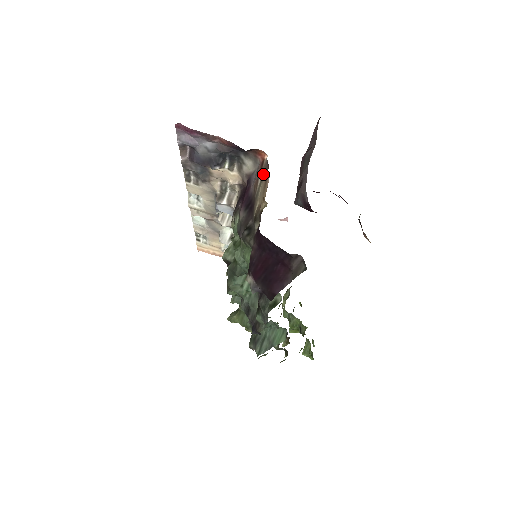
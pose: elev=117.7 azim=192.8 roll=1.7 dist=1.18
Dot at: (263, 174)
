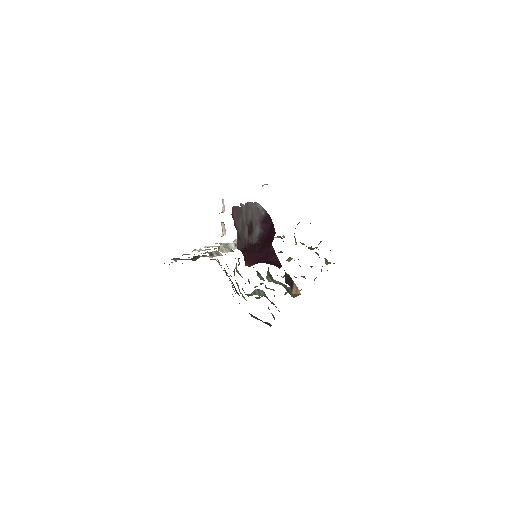
Dot at: occluded
